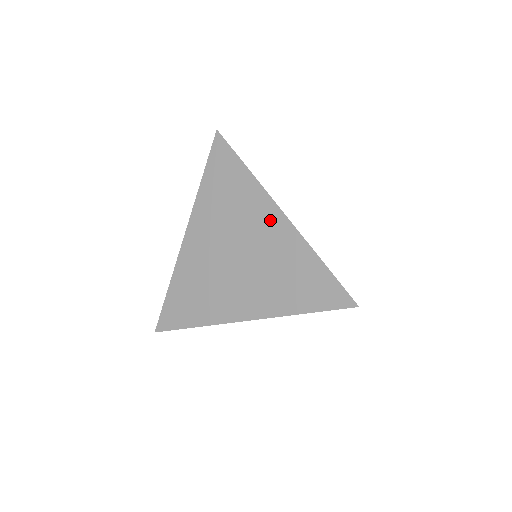
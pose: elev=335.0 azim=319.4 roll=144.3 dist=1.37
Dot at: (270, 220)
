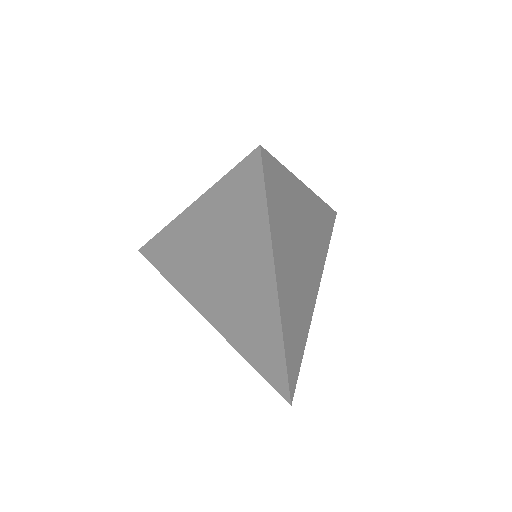
Dot at: (263, 285)
